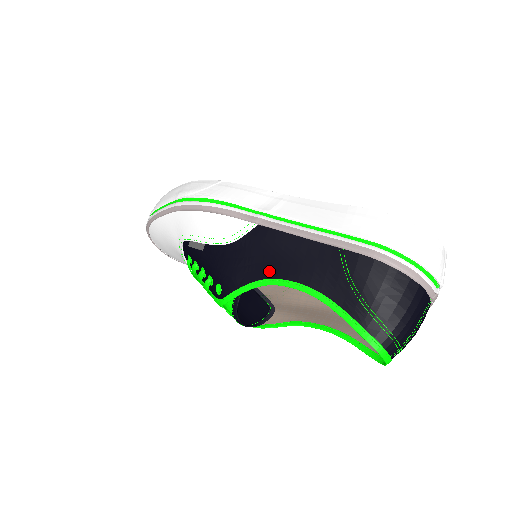
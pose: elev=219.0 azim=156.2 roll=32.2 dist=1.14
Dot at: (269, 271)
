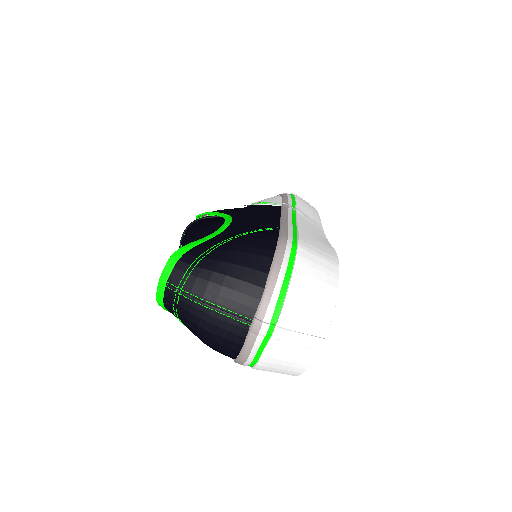
Dot at: (238, 215)
